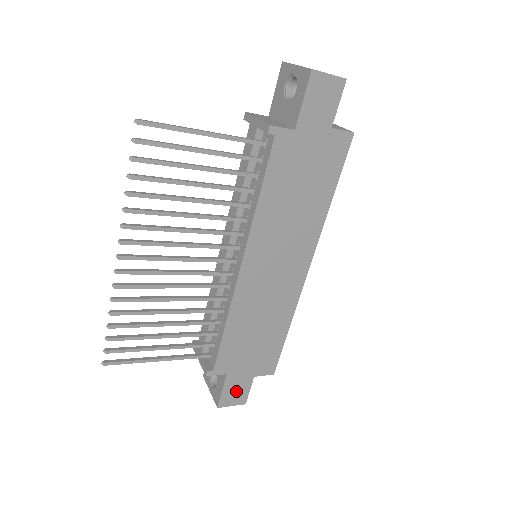
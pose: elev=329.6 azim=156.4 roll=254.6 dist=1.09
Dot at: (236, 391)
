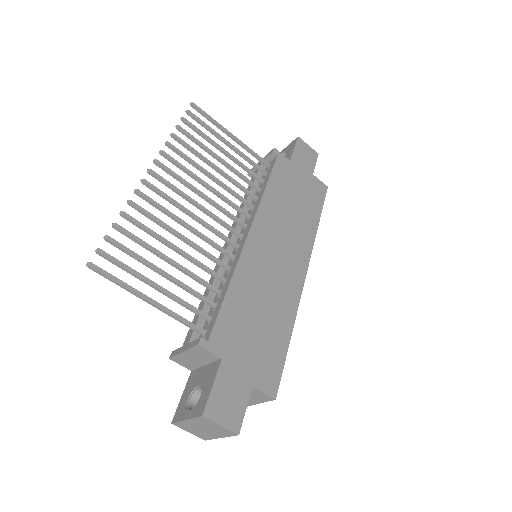
Dot at: (229, 399)
